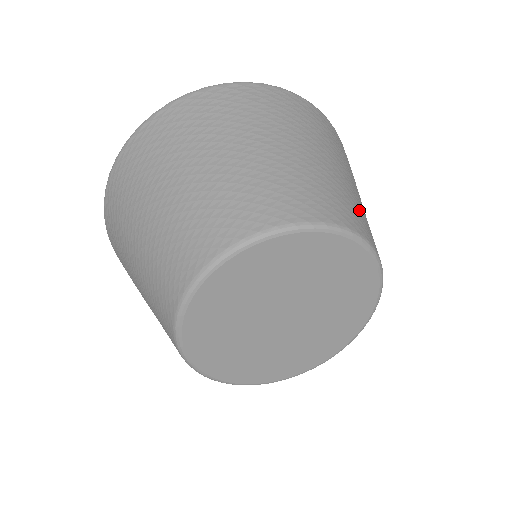
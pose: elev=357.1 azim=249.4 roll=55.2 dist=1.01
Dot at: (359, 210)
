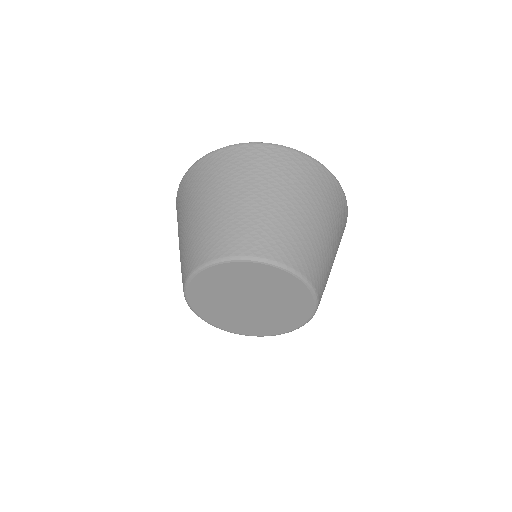
Dot at: (276, 232)
